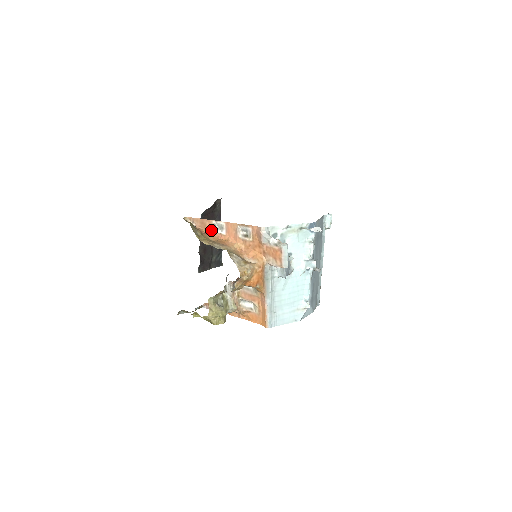
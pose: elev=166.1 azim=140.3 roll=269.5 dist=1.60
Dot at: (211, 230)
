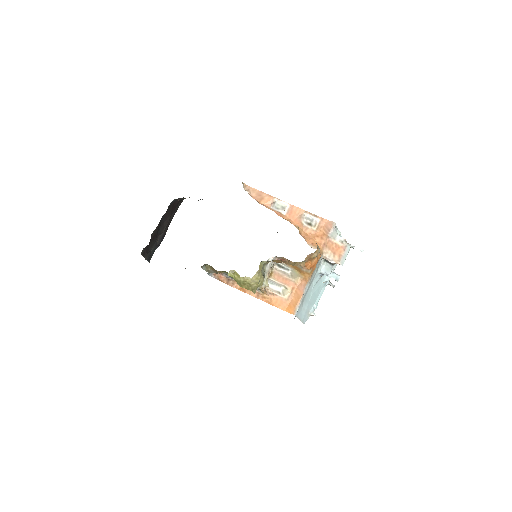
Dot at: (268, 205)
